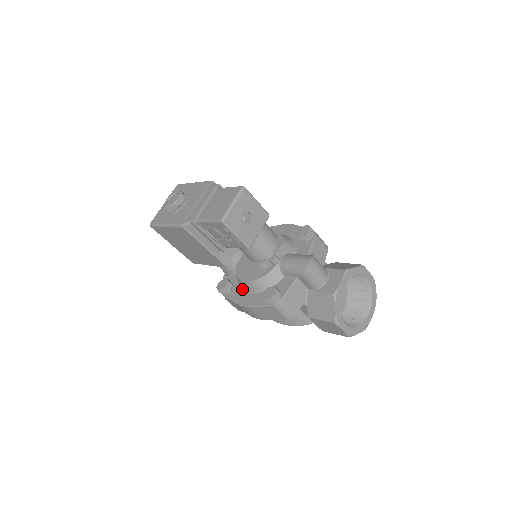
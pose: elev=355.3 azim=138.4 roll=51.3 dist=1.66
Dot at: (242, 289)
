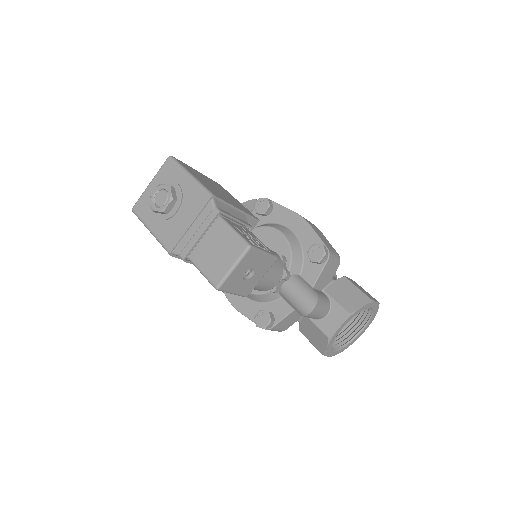
Dot at: occluded
